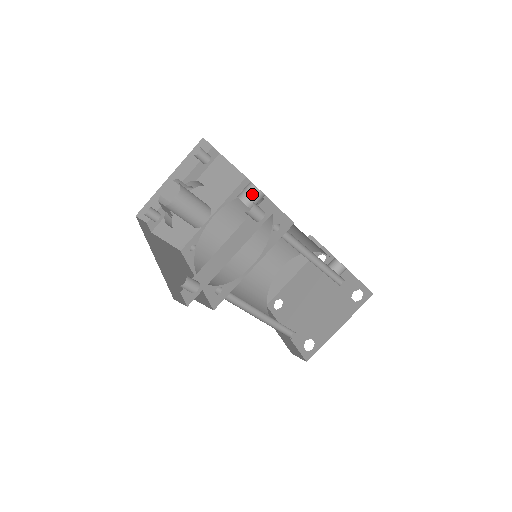
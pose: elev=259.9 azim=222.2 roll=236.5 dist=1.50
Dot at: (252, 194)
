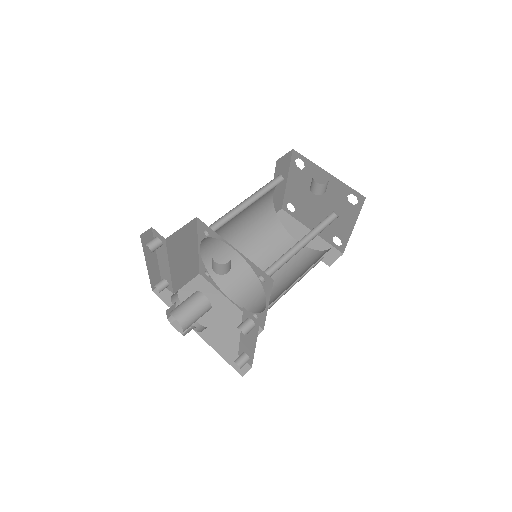
Dot at: (223, 268)
